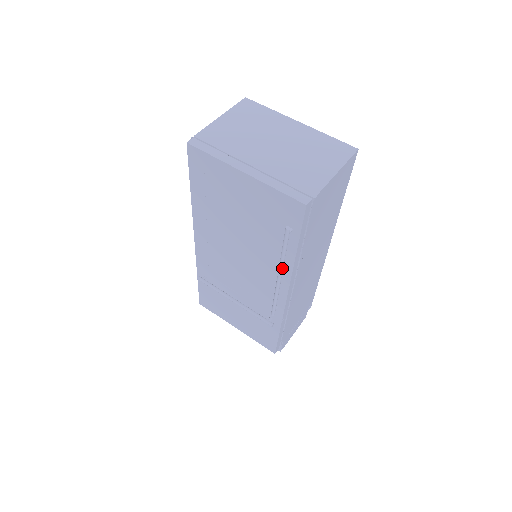
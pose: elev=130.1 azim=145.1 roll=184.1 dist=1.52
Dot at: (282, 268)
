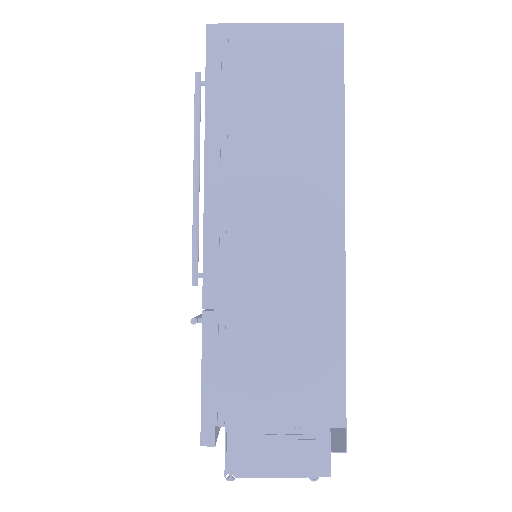
Dot at: (195, 153)
